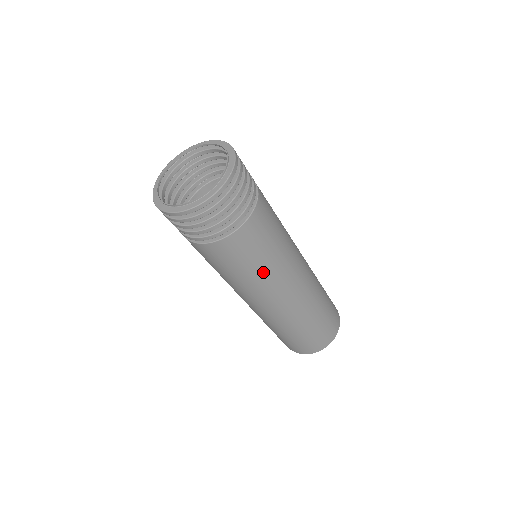
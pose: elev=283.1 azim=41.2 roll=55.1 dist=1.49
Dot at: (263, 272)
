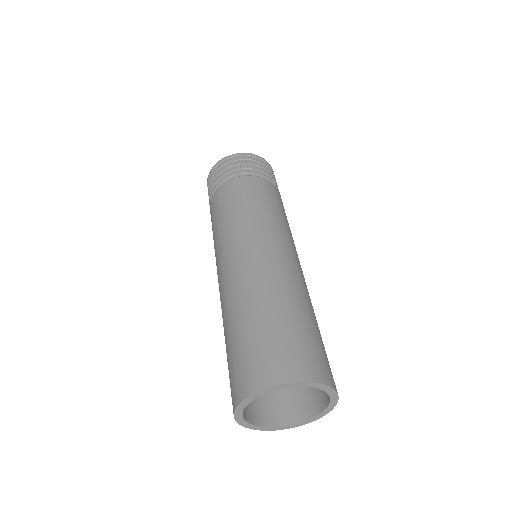
Dot at: (240, 217)
